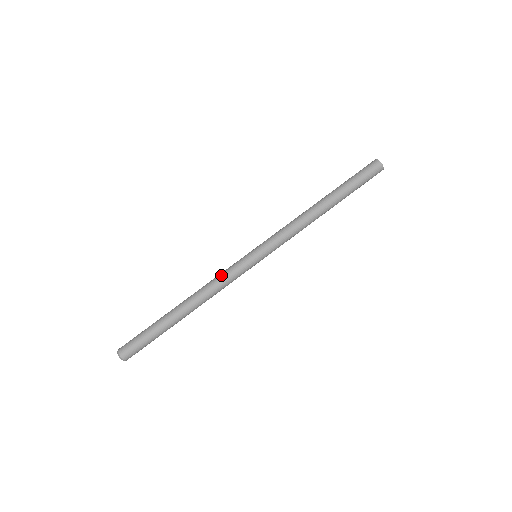
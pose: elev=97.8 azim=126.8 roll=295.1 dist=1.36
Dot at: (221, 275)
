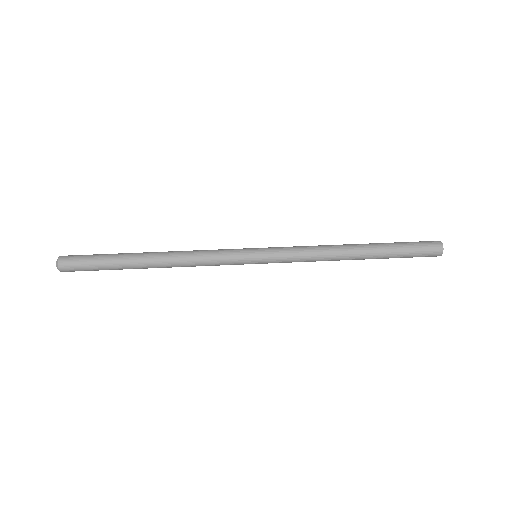
Dot at: (209, 250)
